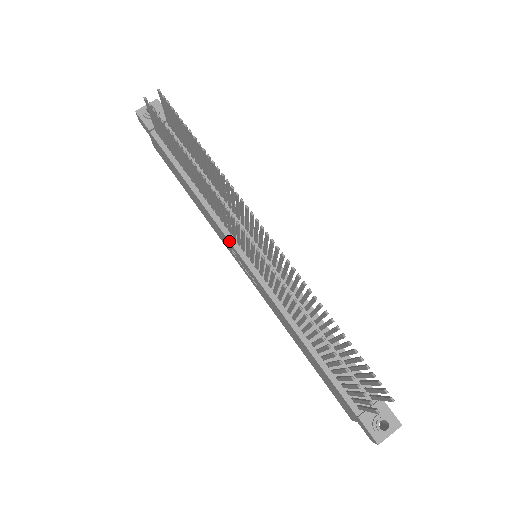
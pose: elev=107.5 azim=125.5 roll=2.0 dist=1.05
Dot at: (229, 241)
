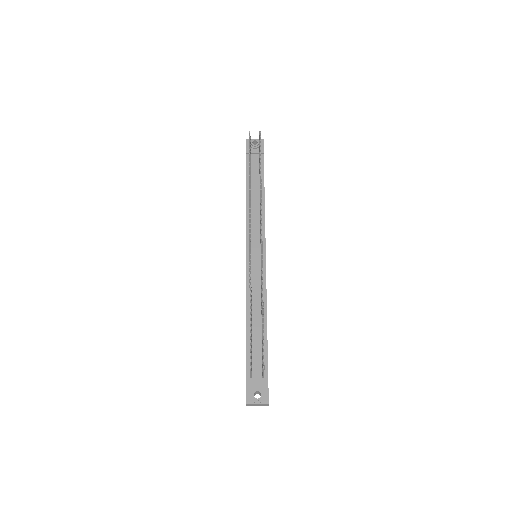
Dot at: (246, 238)
